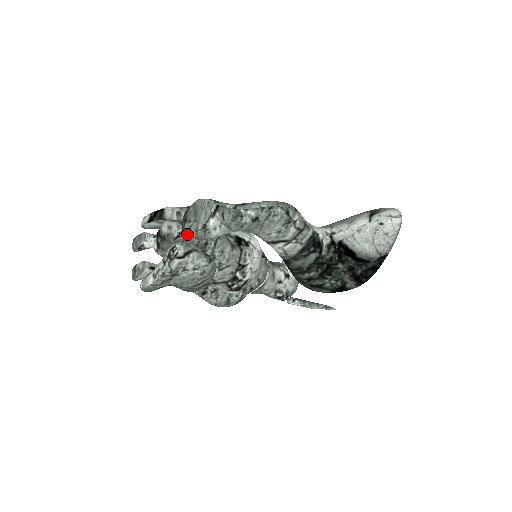
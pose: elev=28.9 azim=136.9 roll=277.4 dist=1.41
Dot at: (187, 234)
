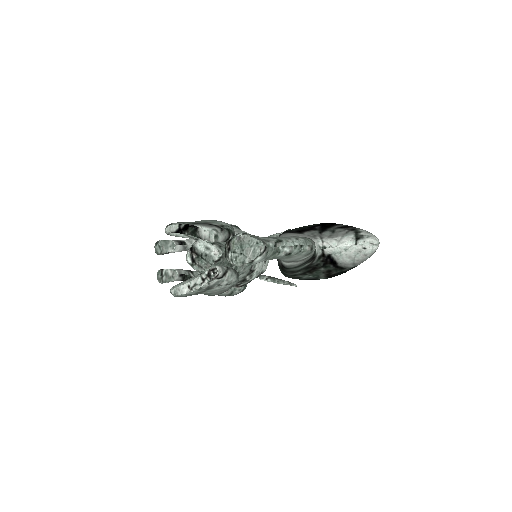
Dot at: (231, 263)
